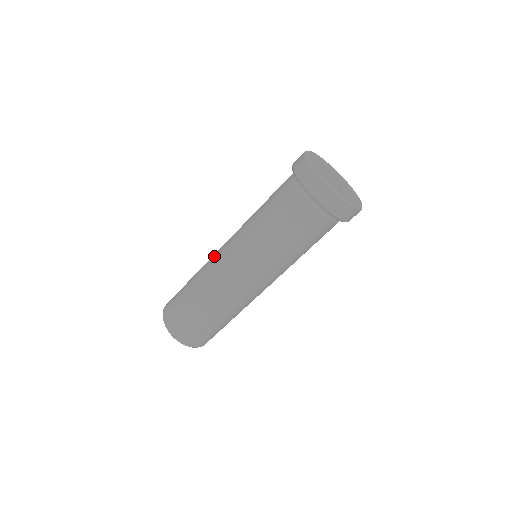
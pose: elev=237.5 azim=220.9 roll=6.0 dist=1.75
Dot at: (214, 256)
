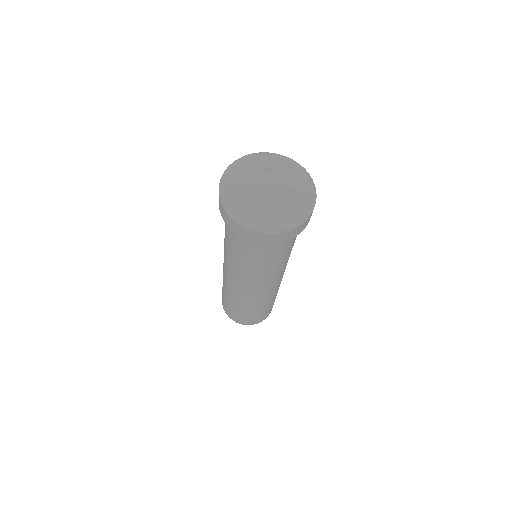
Dot at: occluded
